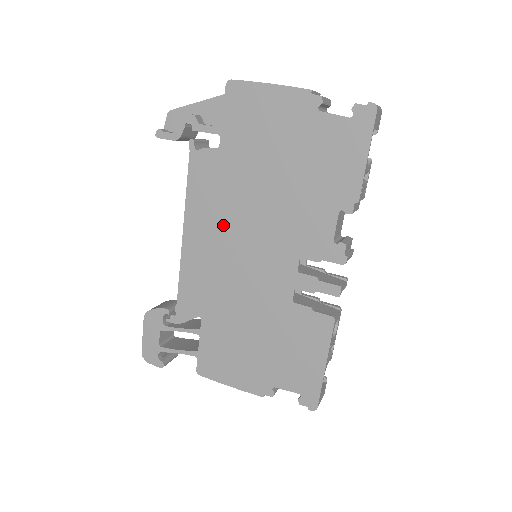
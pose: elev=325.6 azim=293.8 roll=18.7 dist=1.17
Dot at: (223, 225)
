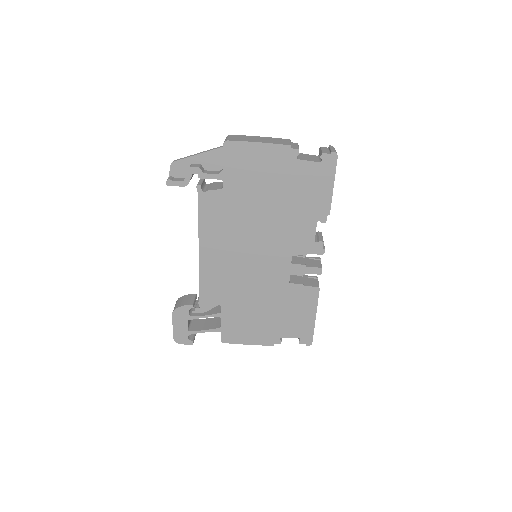
Dot at: (232, 241)
